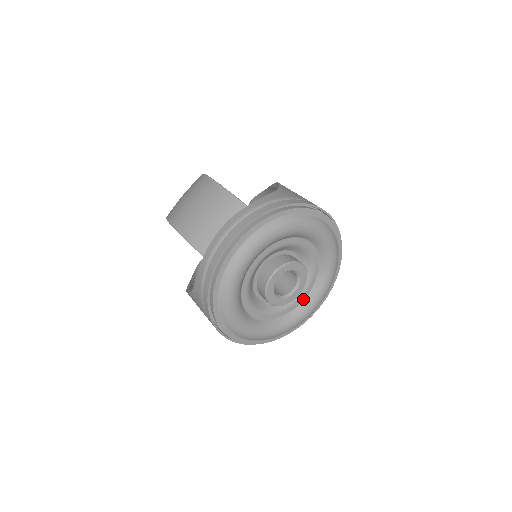
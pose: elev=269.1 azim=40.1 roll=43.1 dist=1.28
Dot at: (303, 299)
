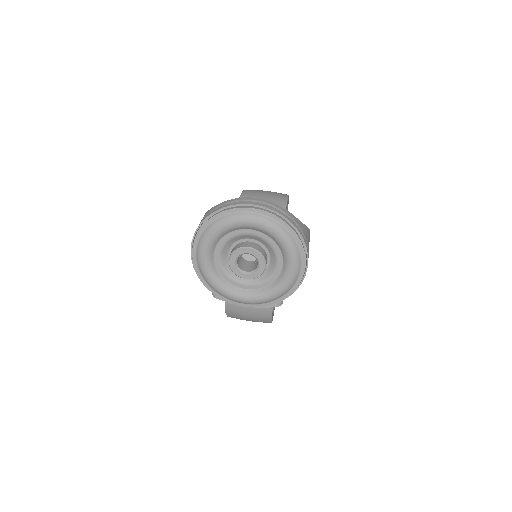
Dot at: (245, 288)
